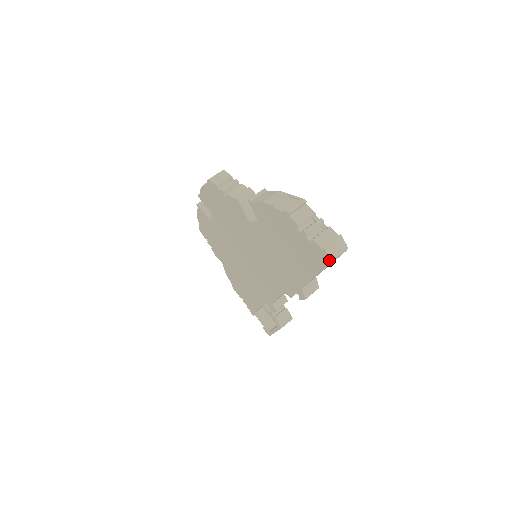
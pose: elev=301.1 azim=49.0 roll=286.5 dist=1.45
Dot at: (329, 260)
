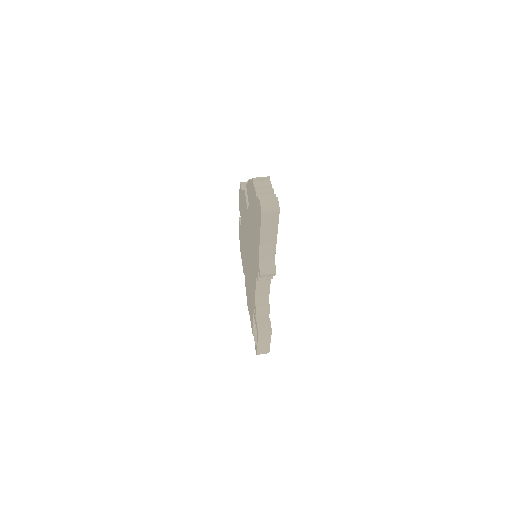
Dot at: (261, 210)
